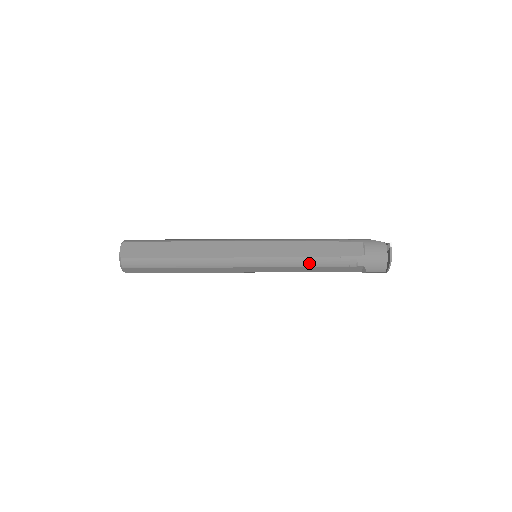
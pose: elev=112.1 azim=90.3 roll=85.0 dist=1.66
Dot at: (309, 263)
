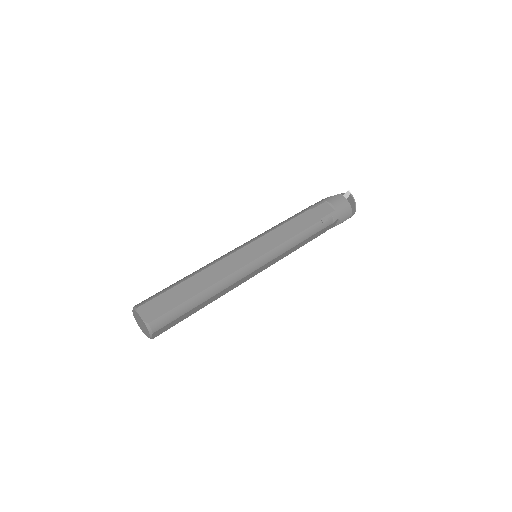
Dot at: (303, 237)
